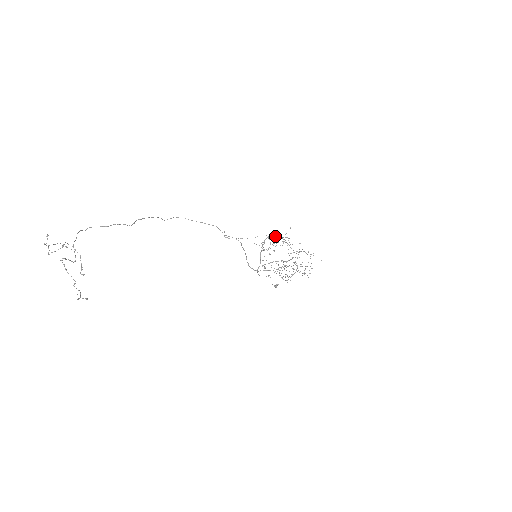
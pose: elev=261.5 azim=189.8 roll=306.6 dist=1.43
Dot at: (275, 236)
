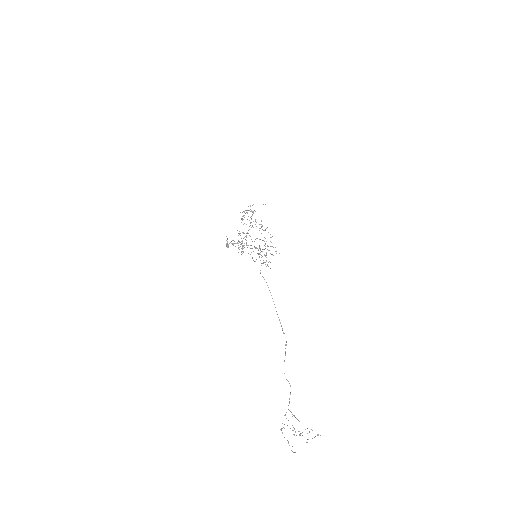
Dot at: occluded
